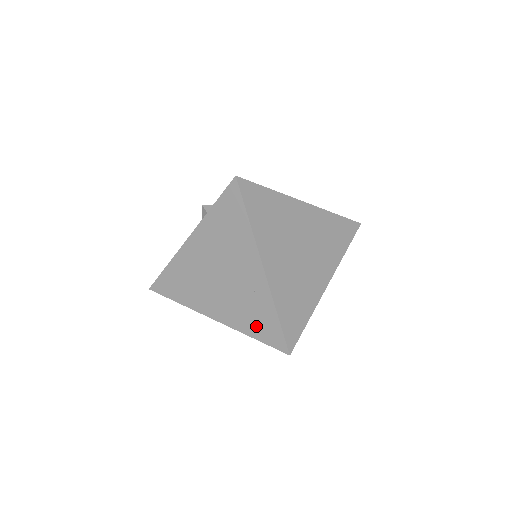
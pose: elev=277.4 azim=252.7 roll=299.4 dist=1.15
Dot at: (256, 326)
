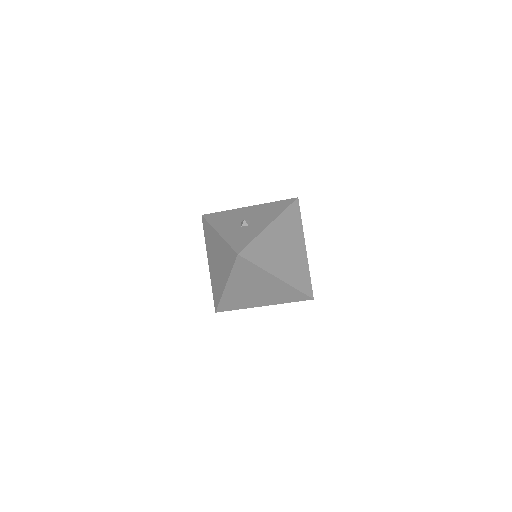
Dot at: (214, 290)
